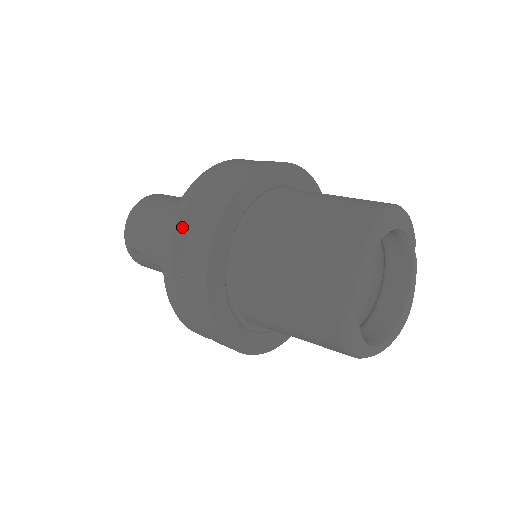
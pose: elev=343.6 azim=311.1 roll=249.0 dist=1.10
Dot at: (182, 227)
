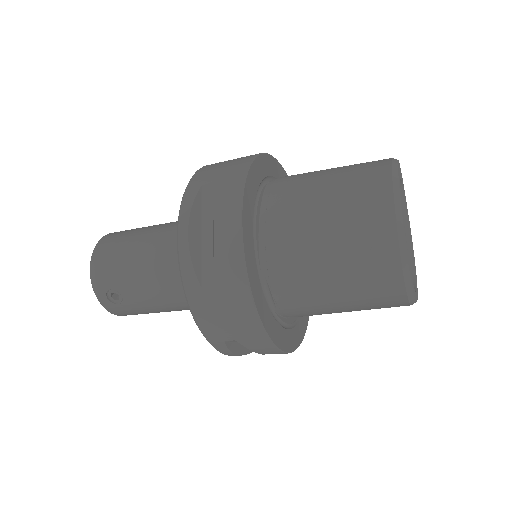
Dot at: (194, 228)
